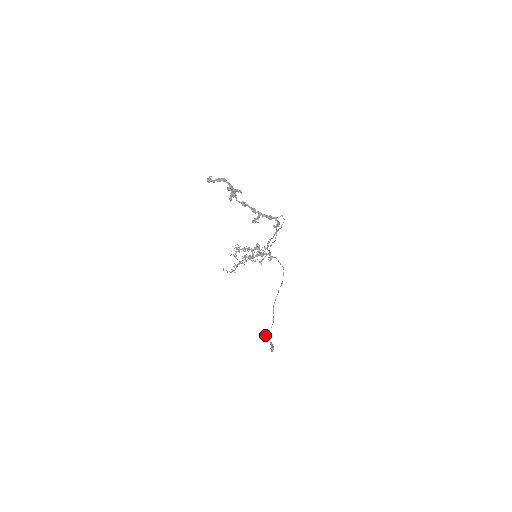
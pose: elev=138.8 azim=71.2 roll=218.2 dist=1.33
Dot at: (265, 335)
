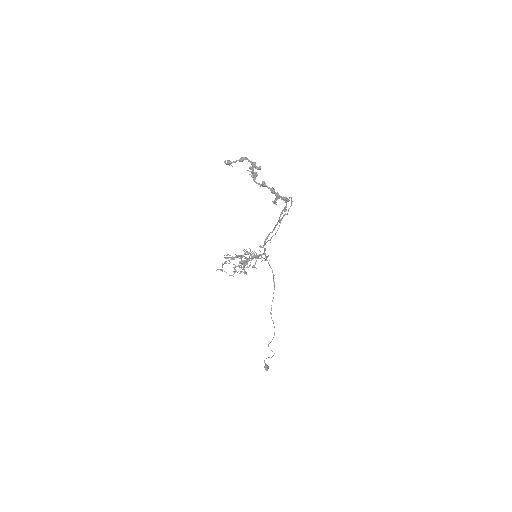
Dot at: occluded
